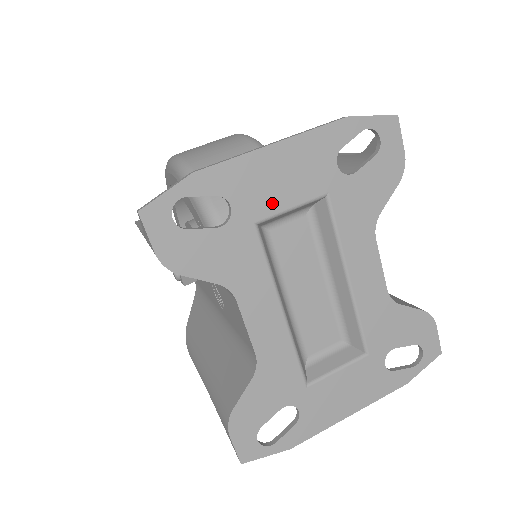
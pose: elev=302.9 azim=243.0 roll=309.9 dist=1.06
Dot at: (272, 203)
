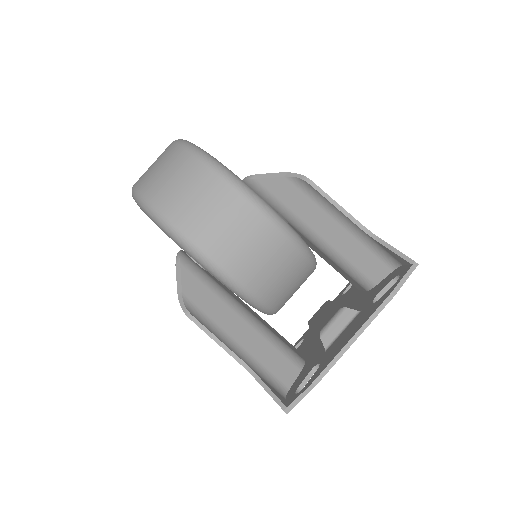
Dot at: occluded
